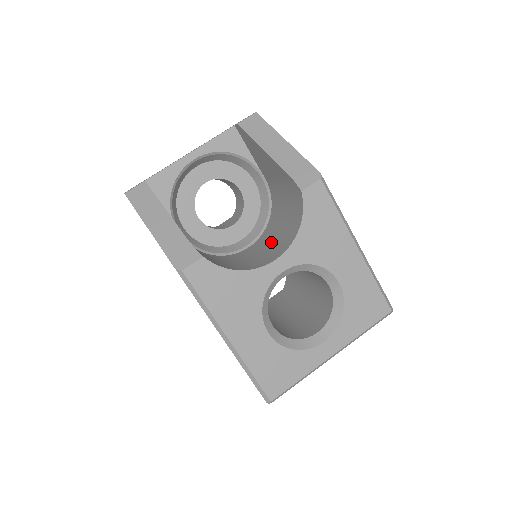
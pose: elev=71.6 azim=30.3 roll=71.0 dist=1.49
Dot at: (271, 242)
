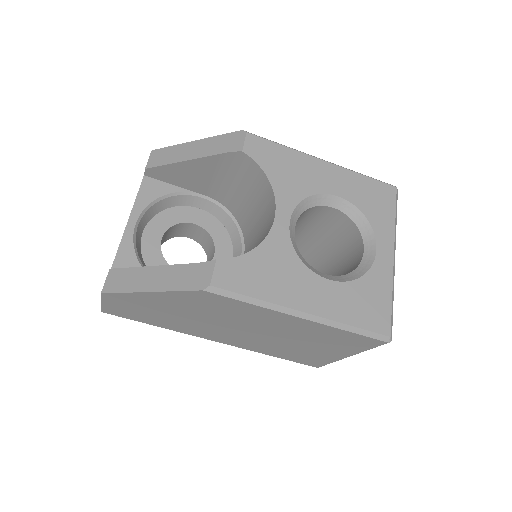
Dot at: (257, 225)
